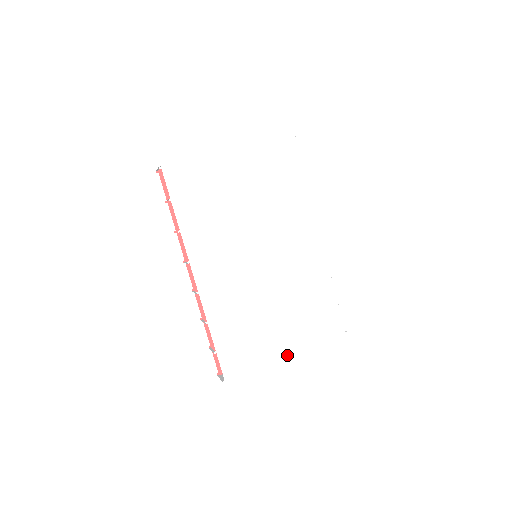
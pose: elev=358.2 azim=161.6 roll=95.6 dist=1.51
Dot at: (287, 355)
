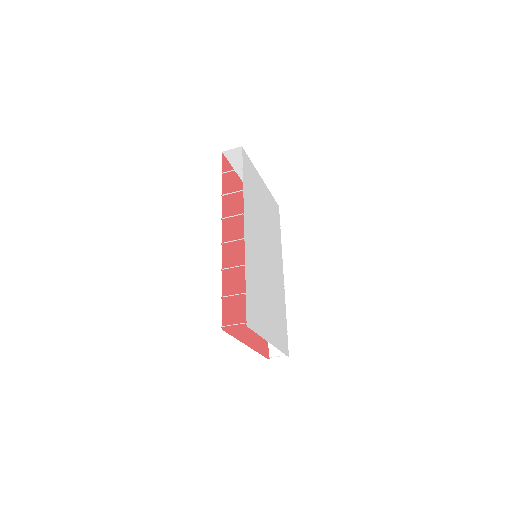
Dot at: (270, 341)
